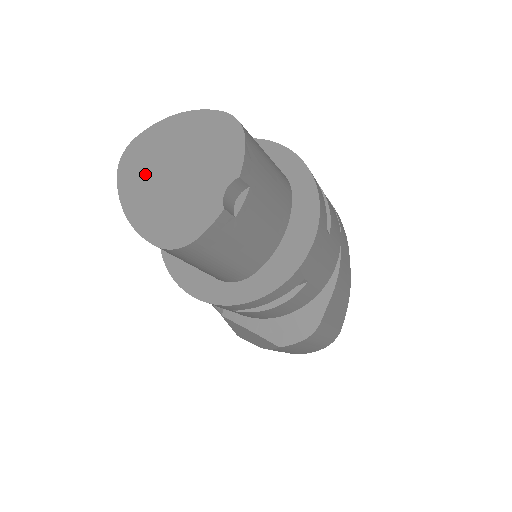
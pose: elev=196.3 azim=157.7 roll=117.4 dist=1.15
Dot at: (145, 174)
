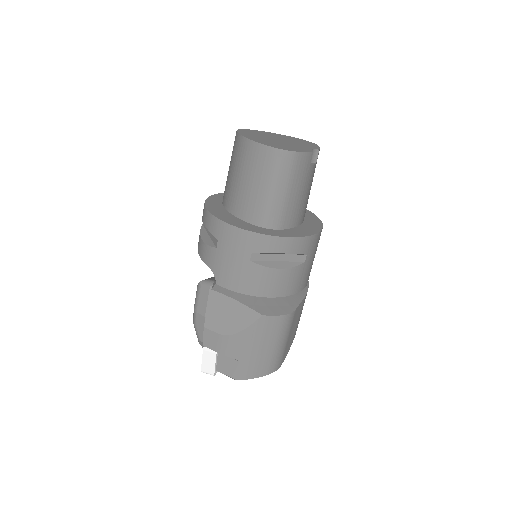
Dot at: (257, 135)
